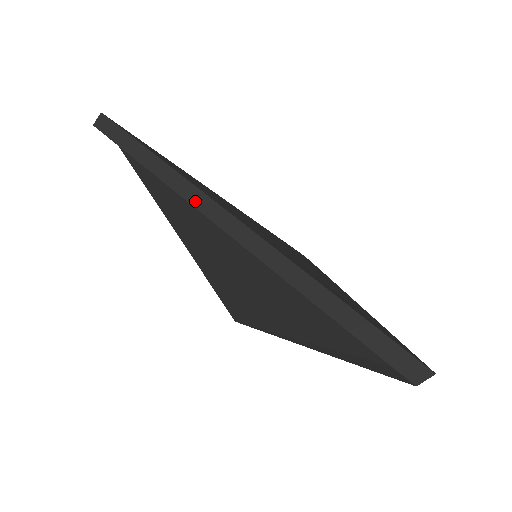
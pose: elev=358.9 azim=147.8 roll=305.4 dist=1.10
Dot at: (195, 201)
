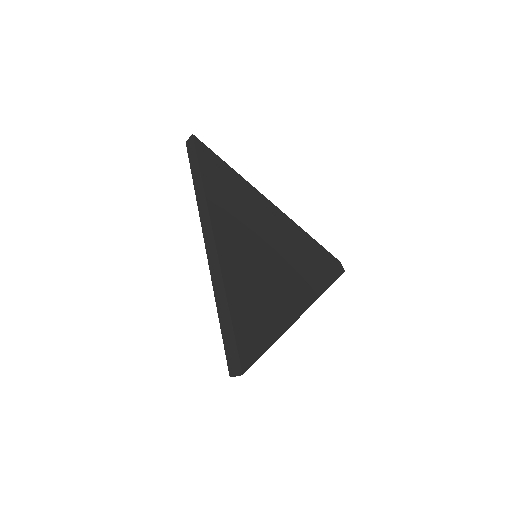
Dot at: (201, 208)
